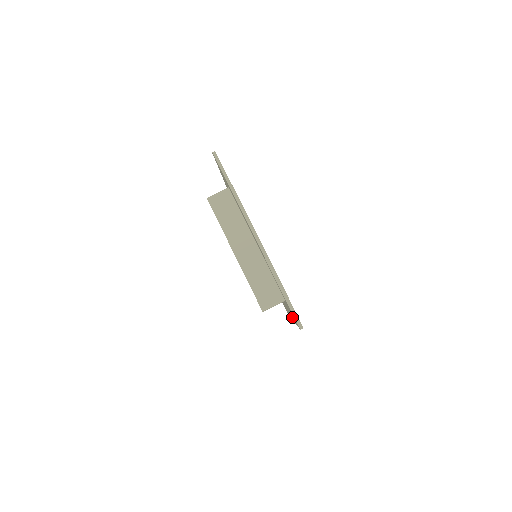
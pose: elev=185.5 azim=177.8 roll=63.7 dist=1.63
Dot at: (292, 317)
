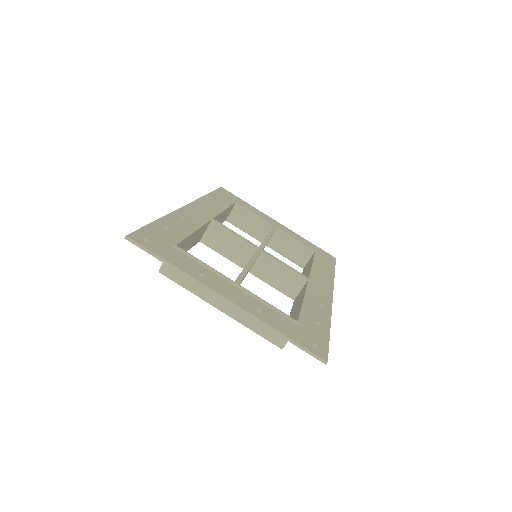
Dot at: occluded
